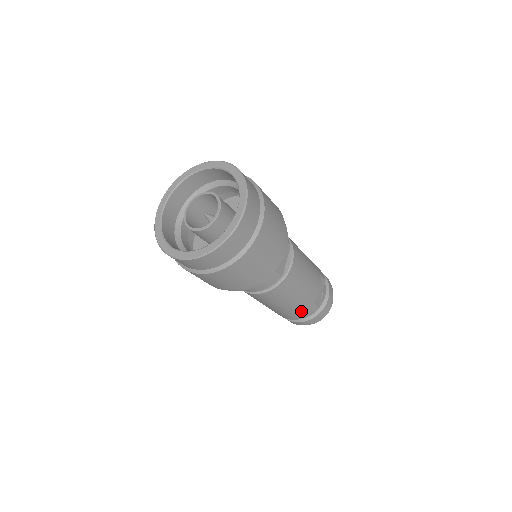
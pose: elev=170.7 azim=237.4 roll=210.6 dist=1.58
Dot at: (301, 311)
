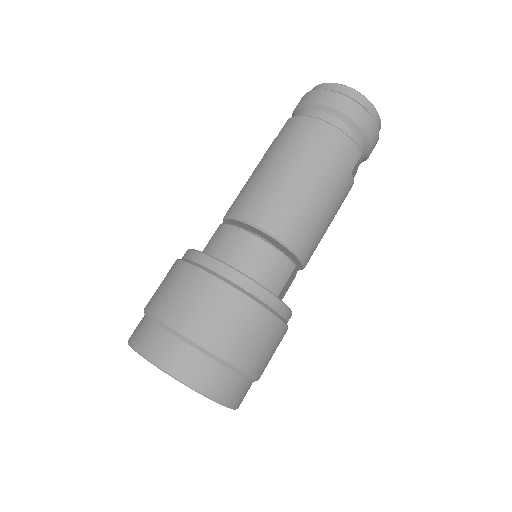
Dot at: occluded
